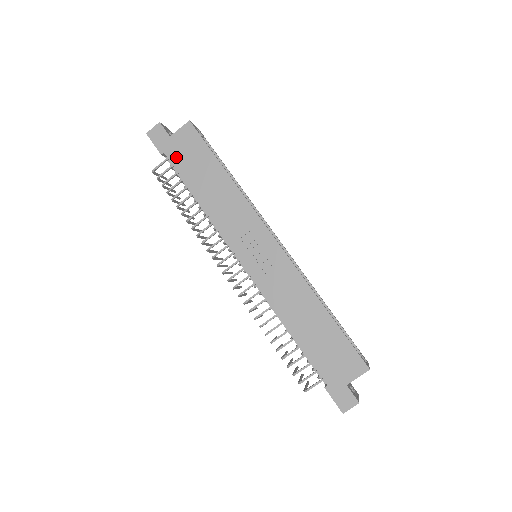
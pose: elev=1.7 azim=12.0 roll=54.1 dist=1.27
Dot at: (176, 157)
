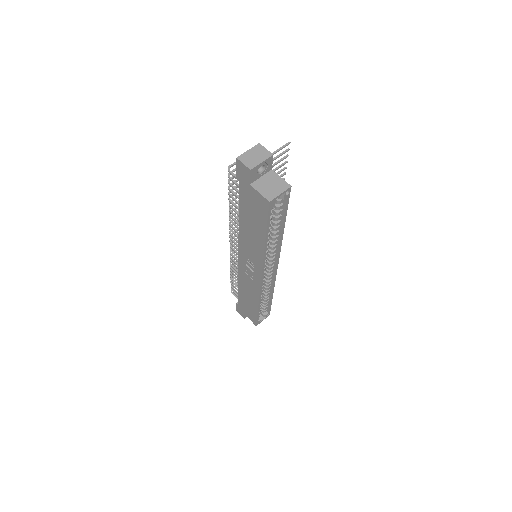
Dot at: (244, 195)
